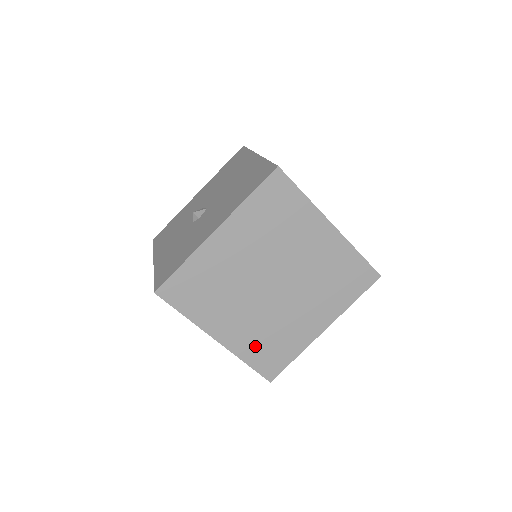
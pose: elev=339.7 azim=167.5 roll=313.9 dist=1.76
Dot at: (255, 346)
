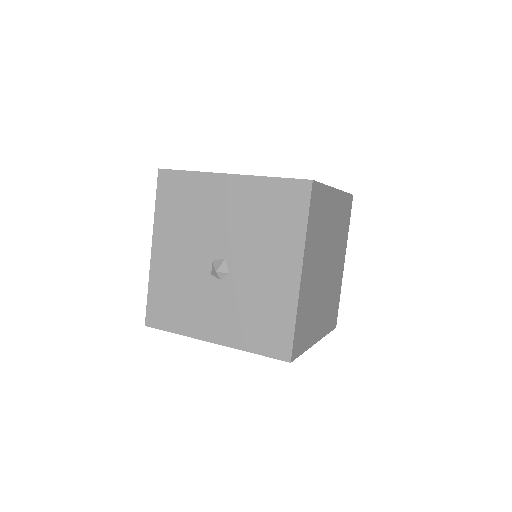
Dot at: (328, 318)
